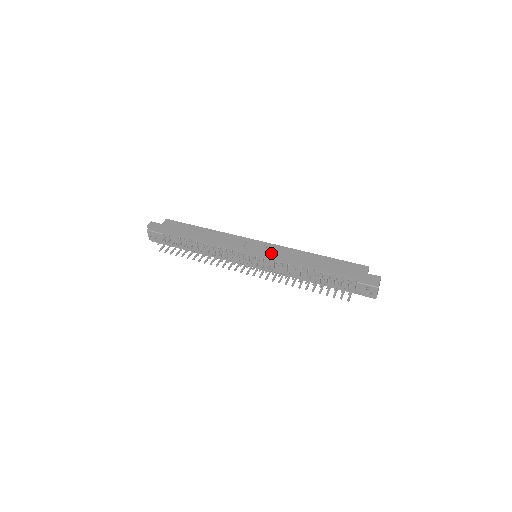
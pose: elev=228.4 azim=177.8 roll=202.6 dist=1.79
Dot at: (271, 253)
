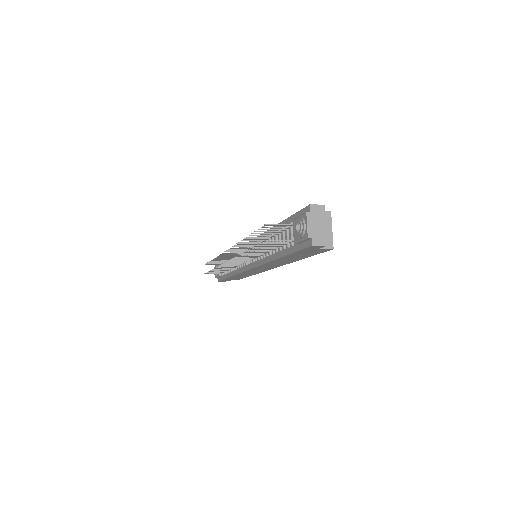
Dot at: occluded
